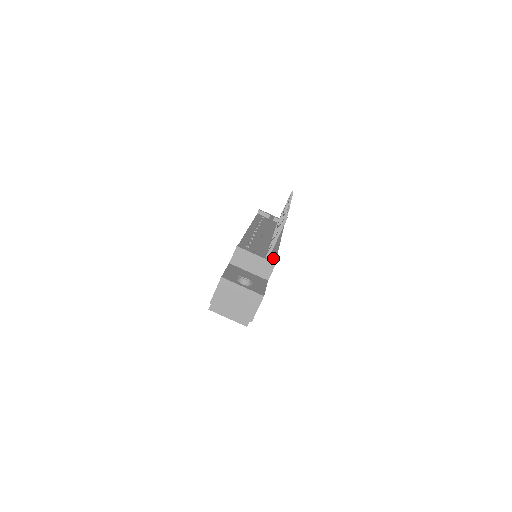
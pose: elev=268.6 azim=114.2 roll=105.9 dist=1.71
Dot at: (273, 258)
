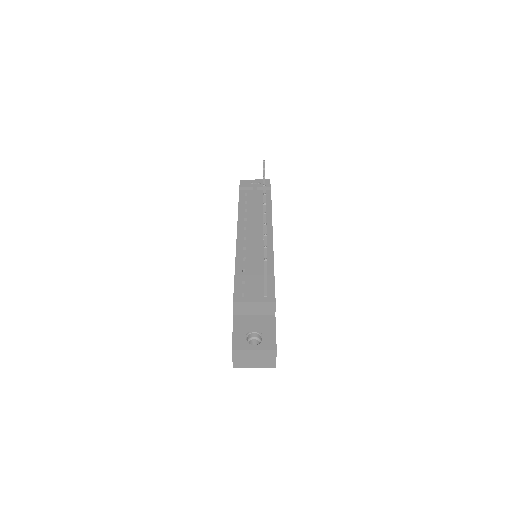
Dot at: (271, 283)
